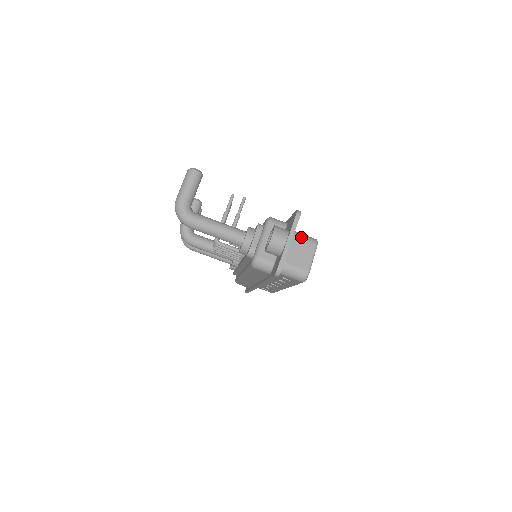
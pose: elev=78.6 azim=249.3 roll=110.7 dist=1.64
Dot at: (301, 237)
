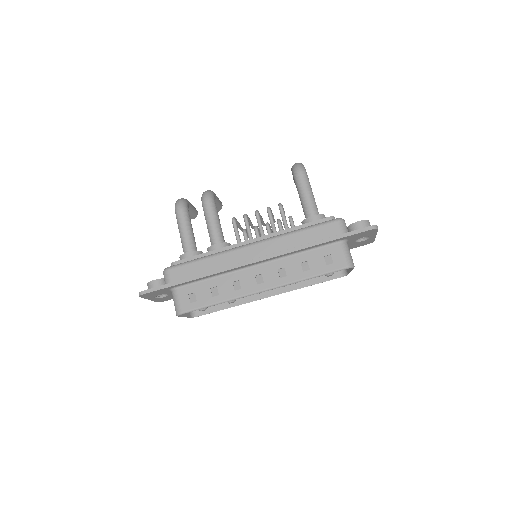
Dot at: occluded
